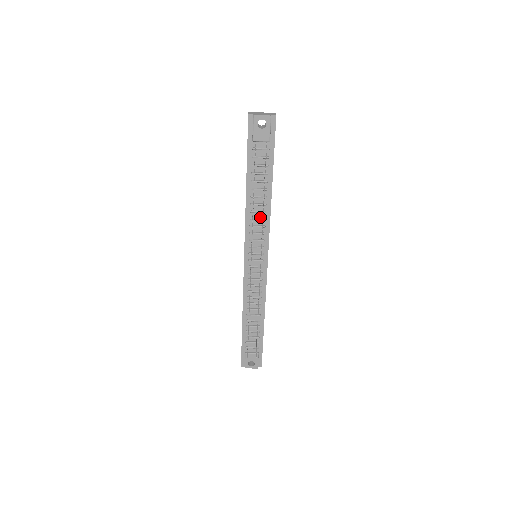
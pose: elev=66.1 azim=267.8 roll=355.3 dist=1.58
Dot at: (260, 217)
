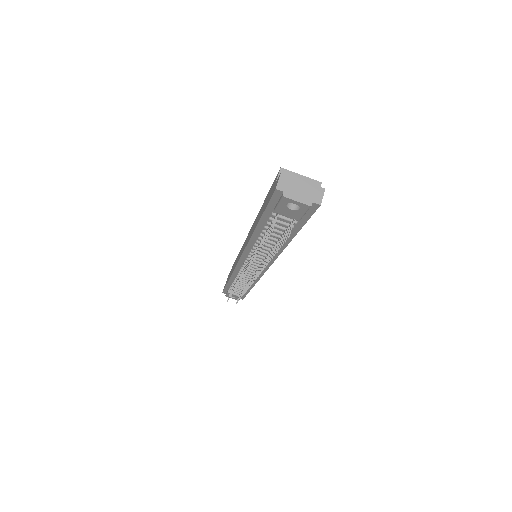
Dot at: (266, 250)
